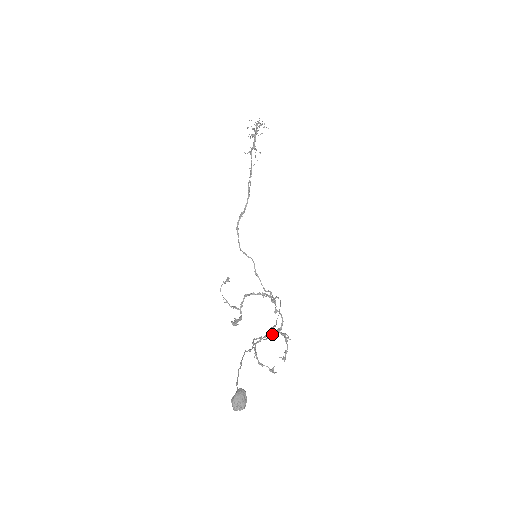
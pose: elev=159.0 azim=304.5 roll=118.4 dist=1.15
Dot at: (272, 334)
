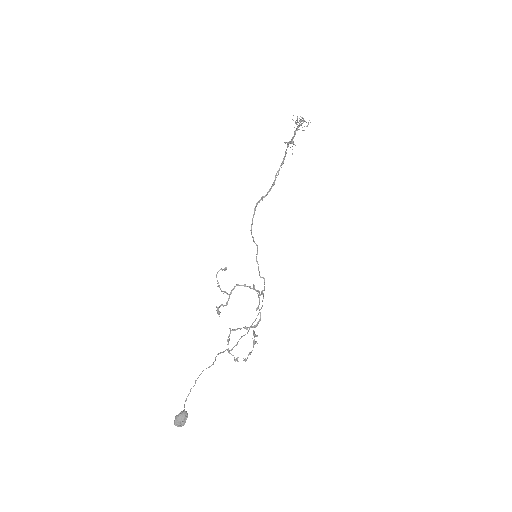
Dot at: (247, 329)
